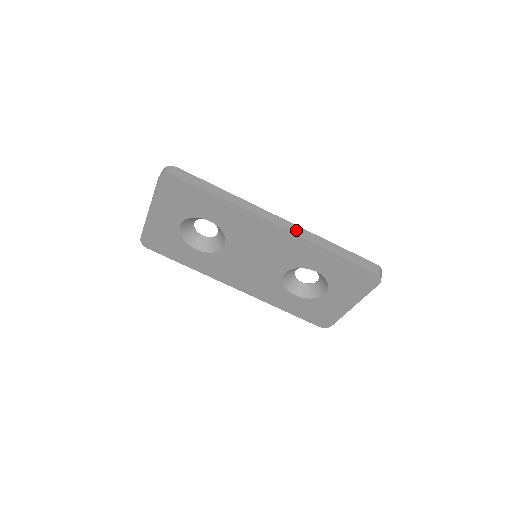
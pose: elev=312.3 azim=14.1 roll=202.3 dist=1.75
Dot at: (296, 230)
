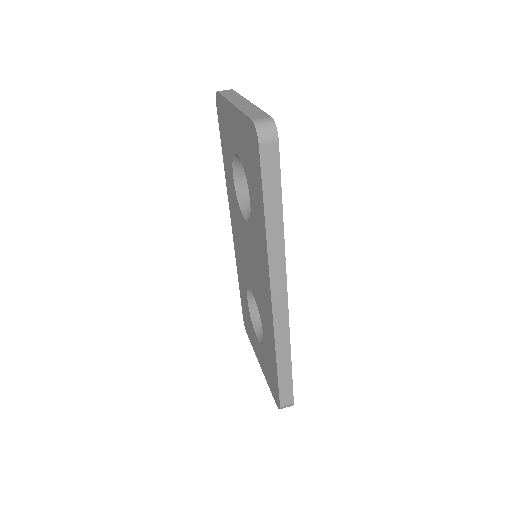
Dot at: (280, 318)
